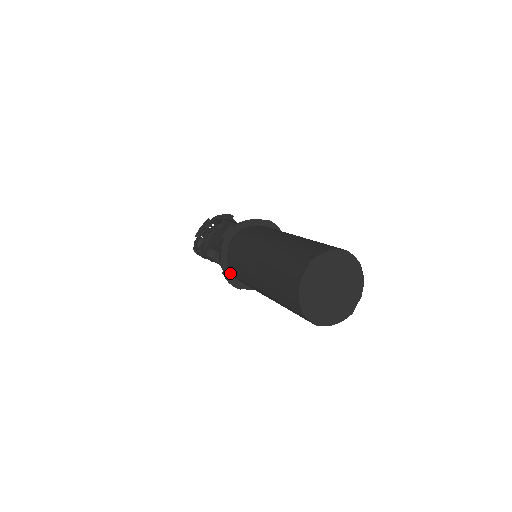
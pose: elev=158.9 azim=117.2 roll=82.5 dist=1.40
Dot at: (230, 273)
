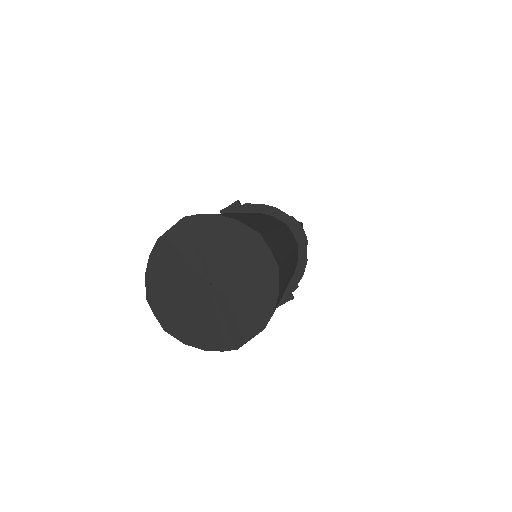
Dot at: occluded
